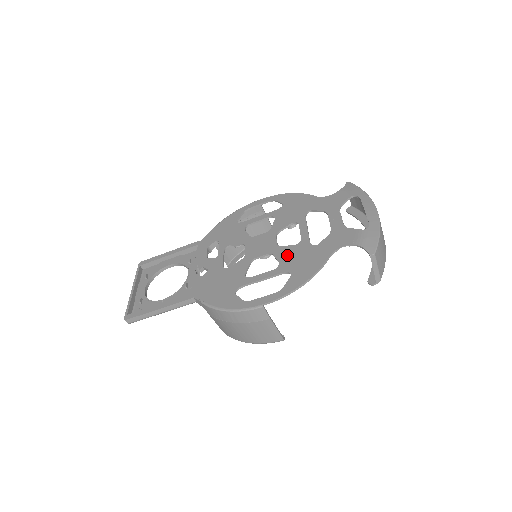
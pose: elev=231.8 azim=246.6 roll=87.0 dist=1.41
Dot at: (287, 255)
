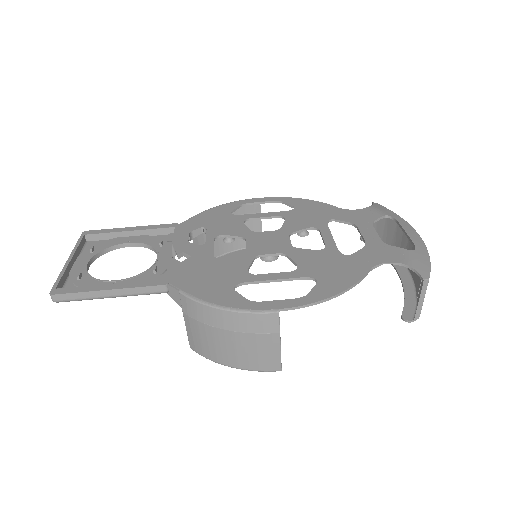
Dot at: (308, 259)
